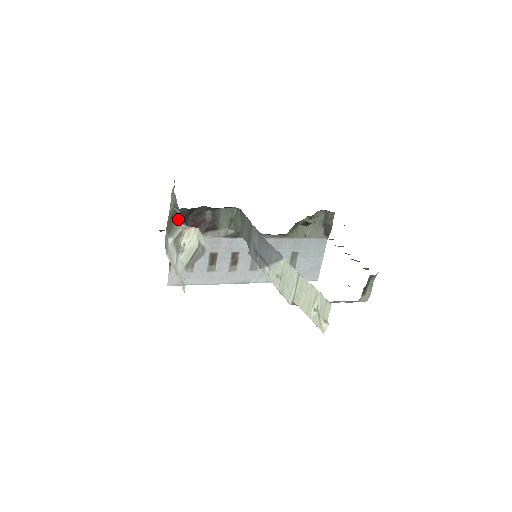
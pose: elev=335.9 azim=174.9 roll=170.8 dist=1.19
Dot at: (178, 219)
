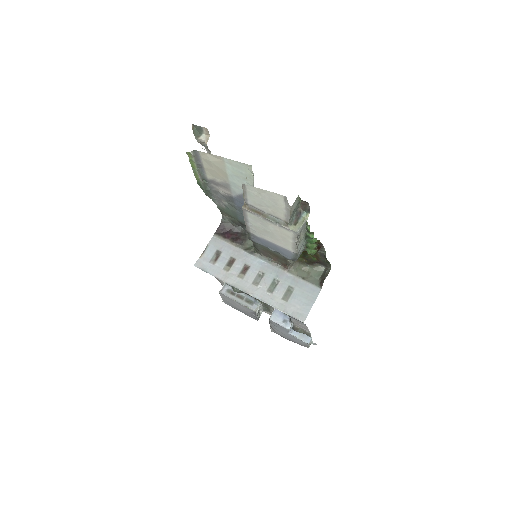
Dot at: occluded
